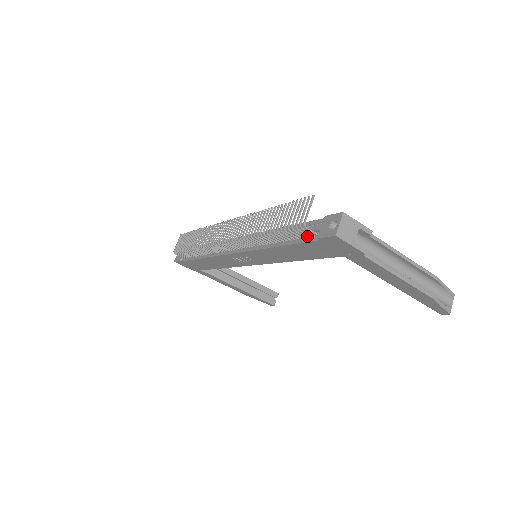
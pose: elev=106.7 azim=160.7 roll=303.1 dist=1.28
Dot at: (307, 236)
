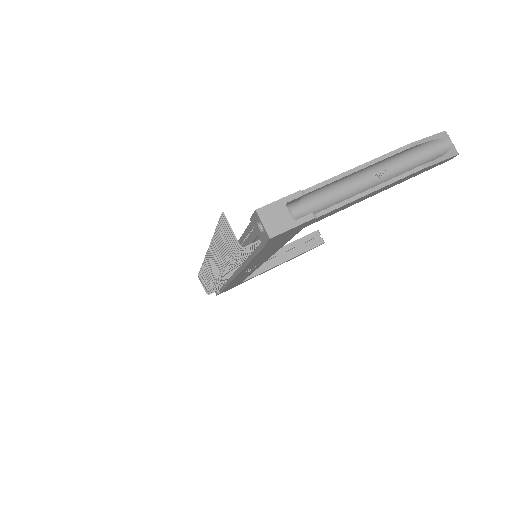
Dot at: (256, 246)
